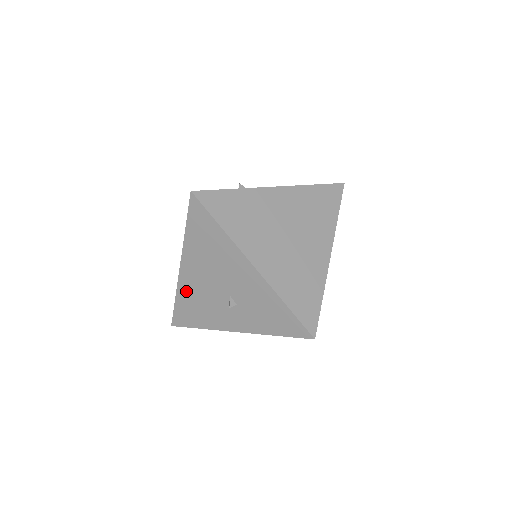
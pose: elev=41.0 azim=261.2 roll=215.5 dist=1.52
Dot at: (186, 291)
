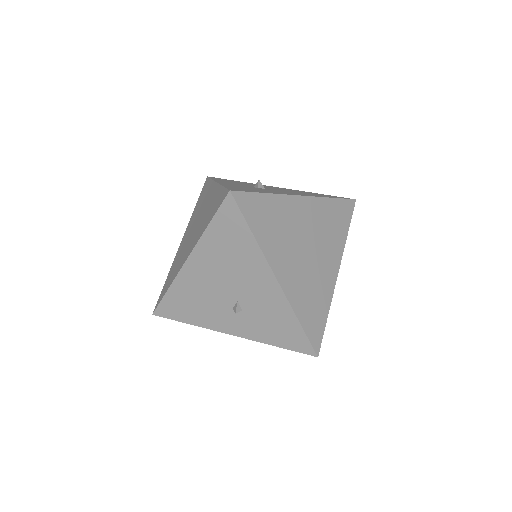
Dot at: (185, 285)
